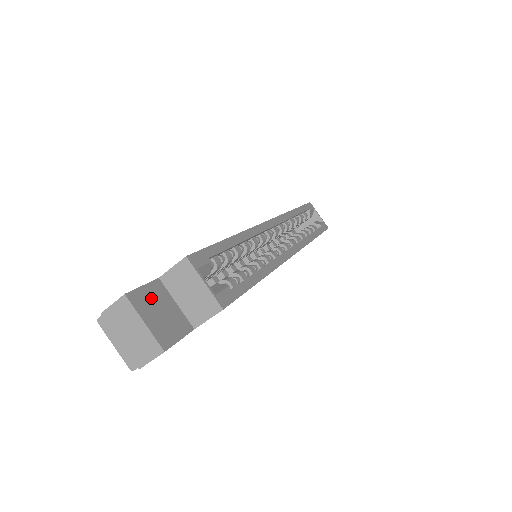
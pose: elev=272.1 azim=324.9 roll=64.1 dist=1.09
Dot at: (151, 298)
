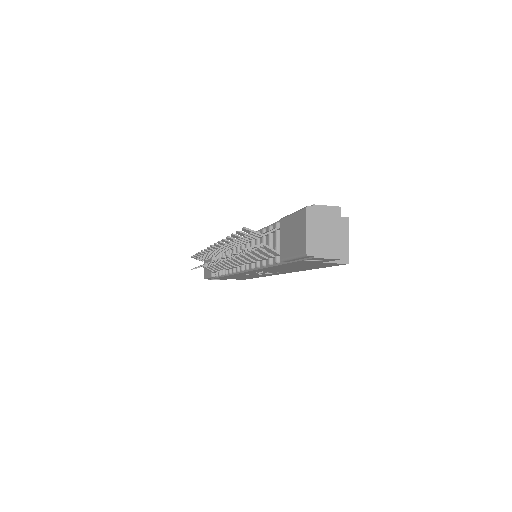
Dot at: occluded
